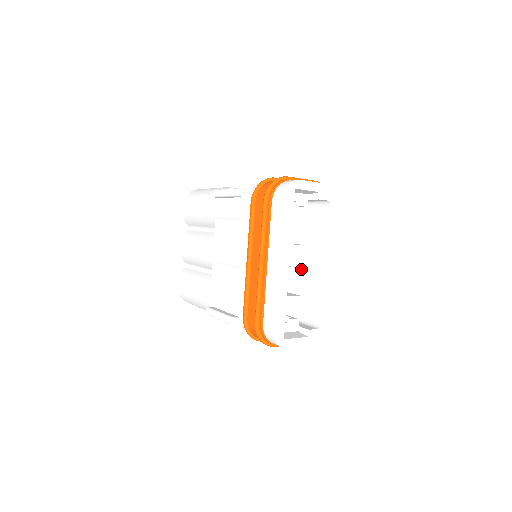
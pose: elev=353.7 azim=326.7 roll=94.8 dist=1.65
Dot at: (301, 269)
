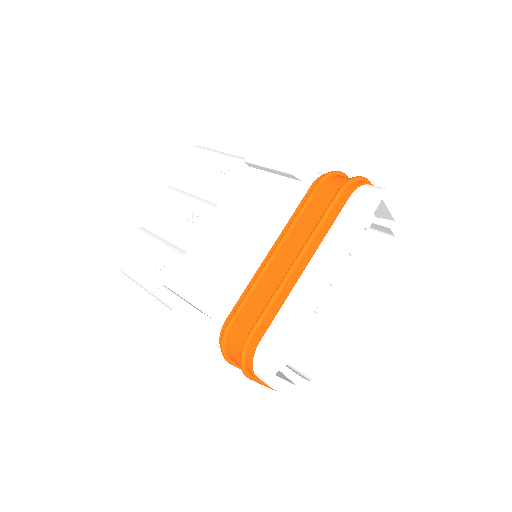
Dot at: (325, 298)
